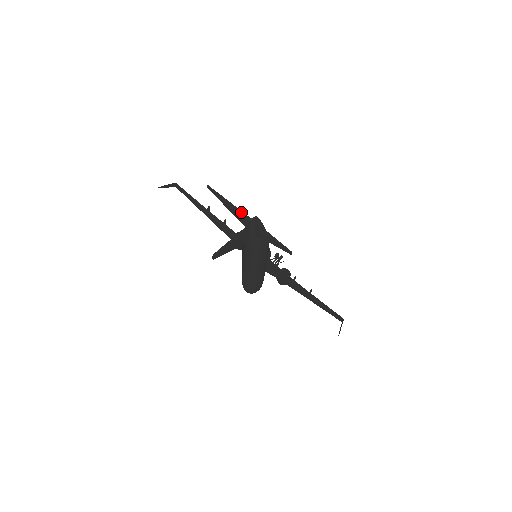
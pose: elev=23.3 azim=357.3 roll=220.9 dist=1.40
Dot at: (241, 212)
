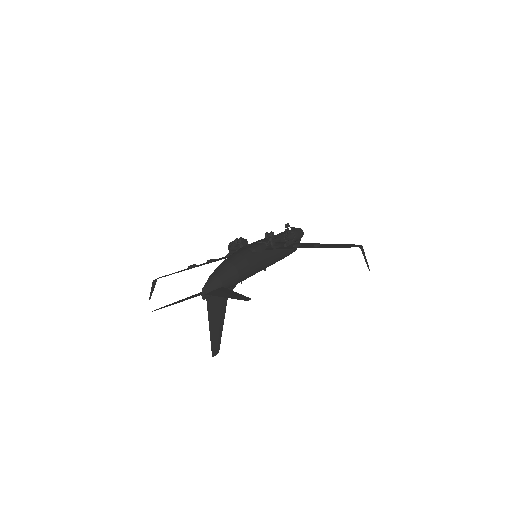
Dot at: occluded
